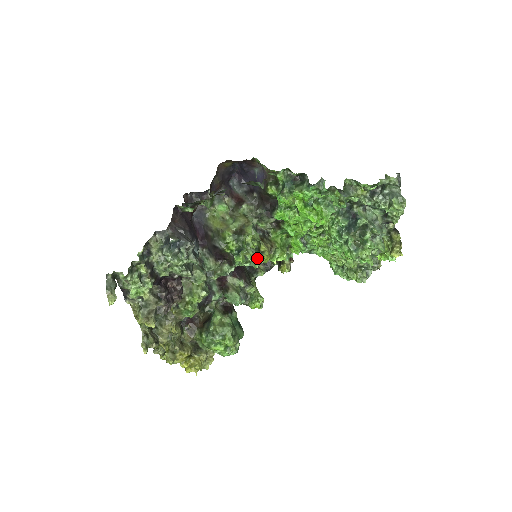
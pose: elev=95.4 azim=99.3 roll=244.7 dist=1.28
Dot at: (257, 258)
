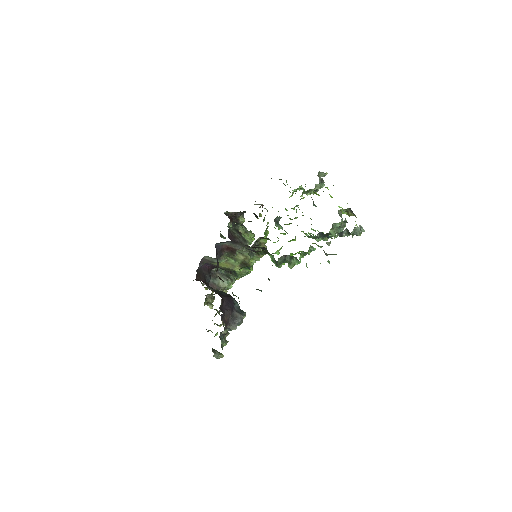
Dot at: occluded
